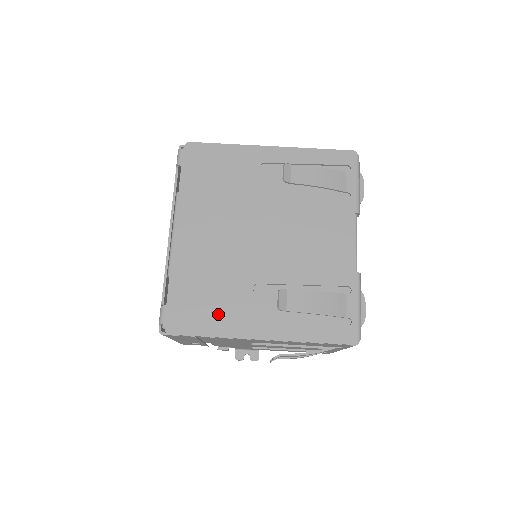
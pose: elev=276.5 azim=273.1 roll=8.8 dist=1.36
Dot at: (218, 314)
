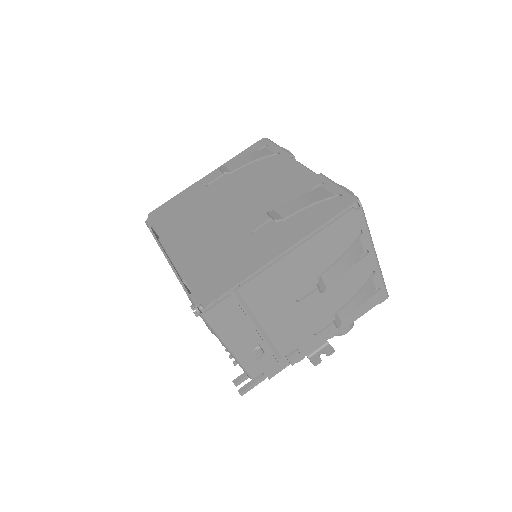
Dot at: (237, 266)
